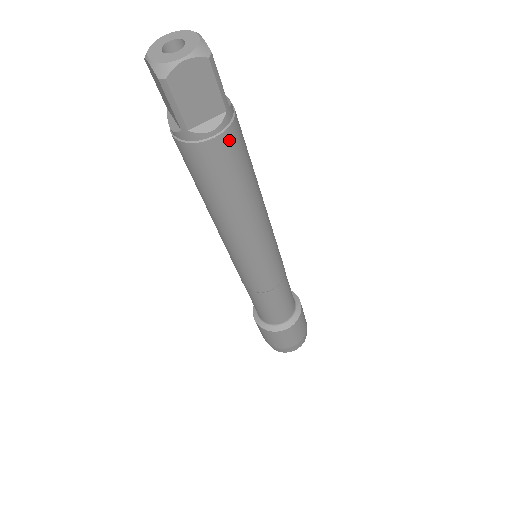
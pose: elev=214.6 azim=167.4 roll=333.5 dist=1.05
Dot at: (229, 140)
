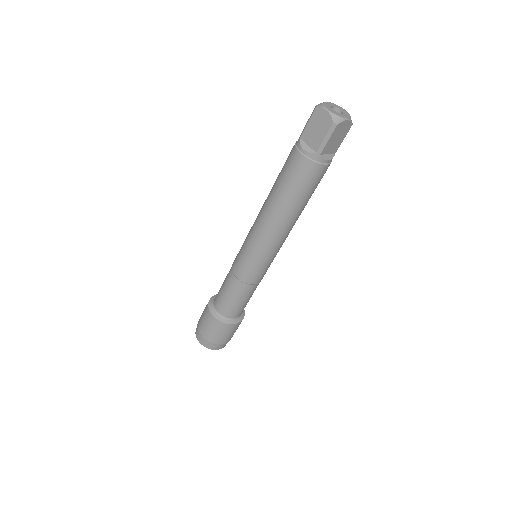
Dot at: occluded
